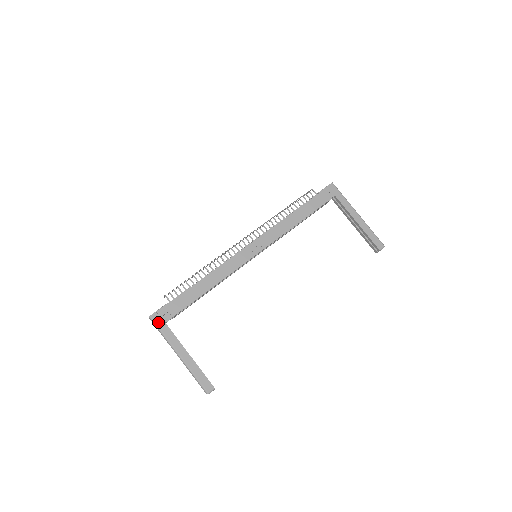
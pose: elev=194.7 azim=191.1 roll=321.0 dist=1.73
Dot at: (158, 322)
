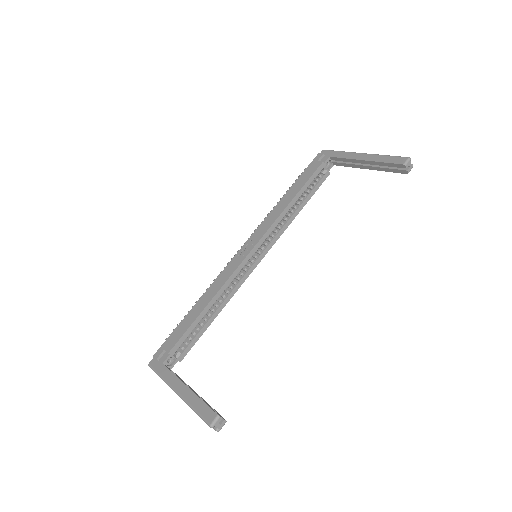
Dot at: (156, 366)
